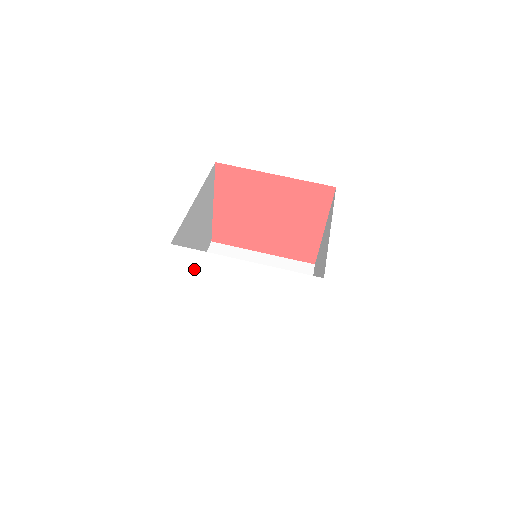
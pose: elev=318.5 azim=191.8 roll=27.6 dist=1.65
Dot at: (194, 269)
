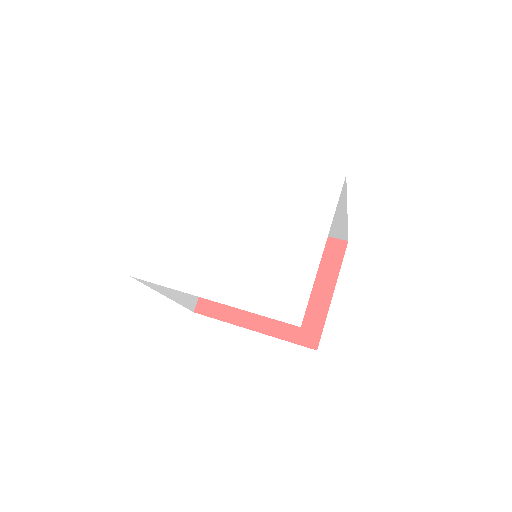
Dot at: (197, 175)
